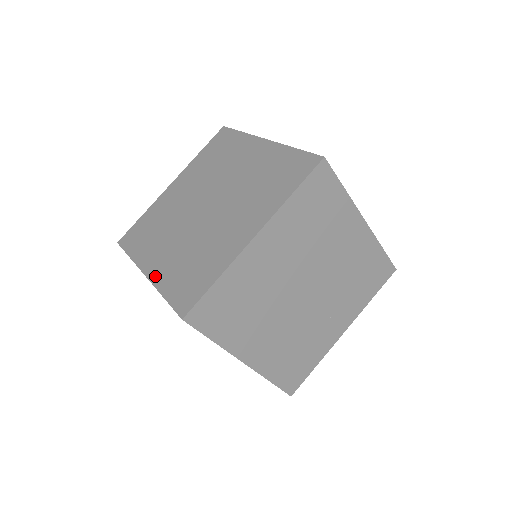
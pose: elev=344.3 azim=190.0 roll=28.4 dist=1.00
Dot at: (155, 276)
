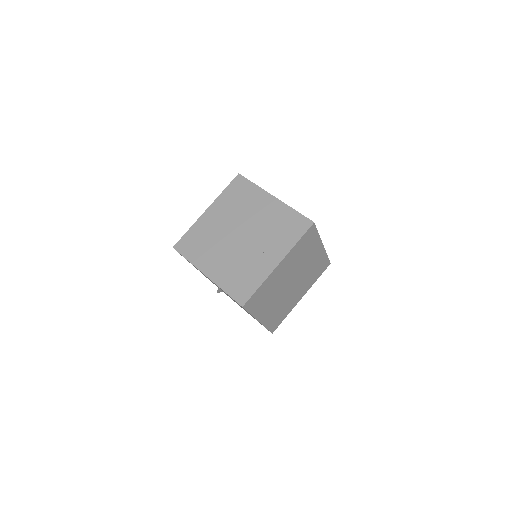
Dot at: occluded
